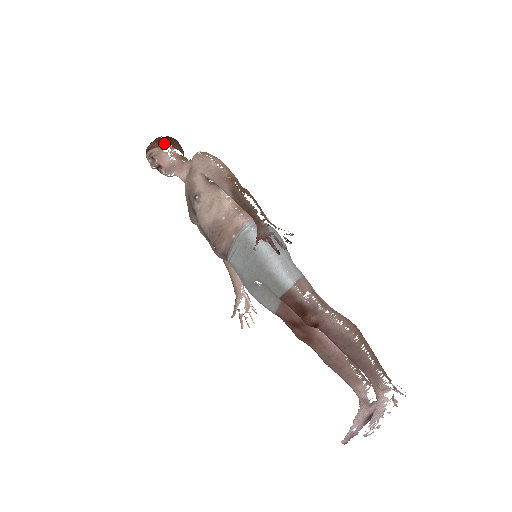
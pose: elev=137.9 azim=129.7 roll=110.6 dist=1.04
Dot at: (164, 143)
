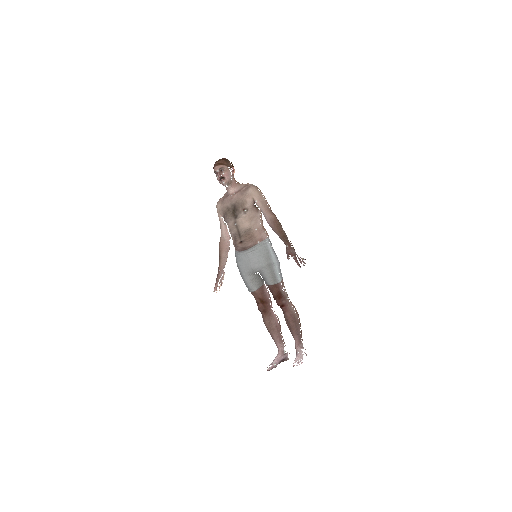
Dot at: (230, 165)
